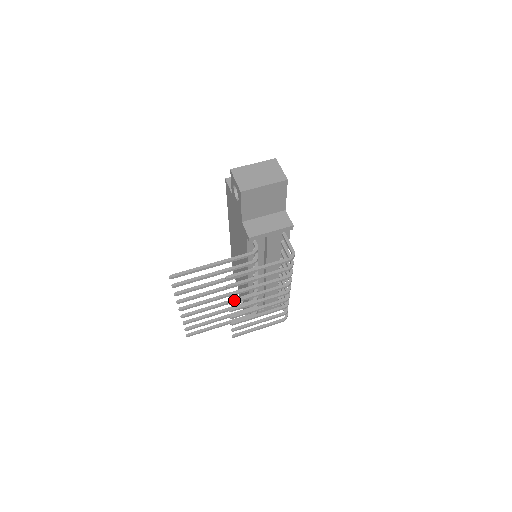
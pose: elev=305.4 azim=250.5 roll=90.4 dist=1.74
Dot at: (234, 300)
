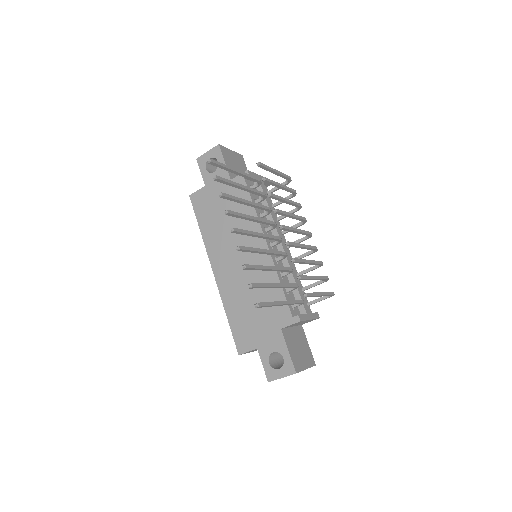
Dot at: occluded
